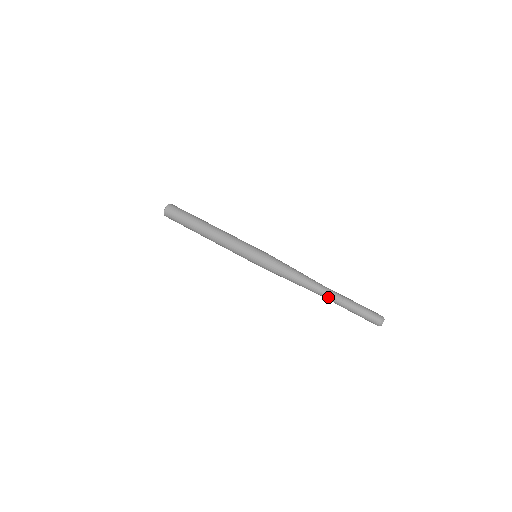
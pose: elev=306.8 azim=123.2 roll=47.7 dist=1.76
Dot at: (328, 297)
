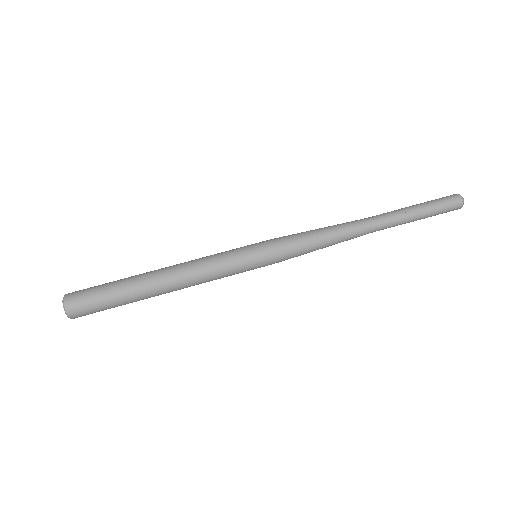
Dot at: (387, 223)
